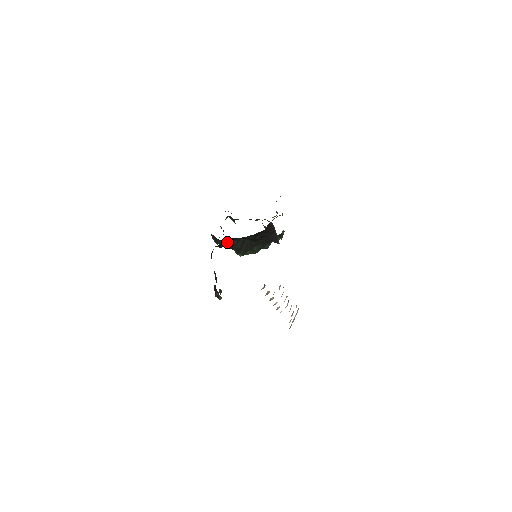
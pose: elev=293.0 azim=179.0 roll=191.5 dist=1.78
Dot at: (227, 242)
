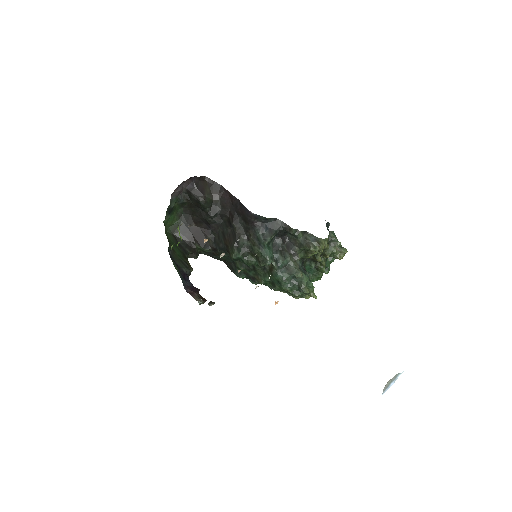
Dot at: (207, 238)
